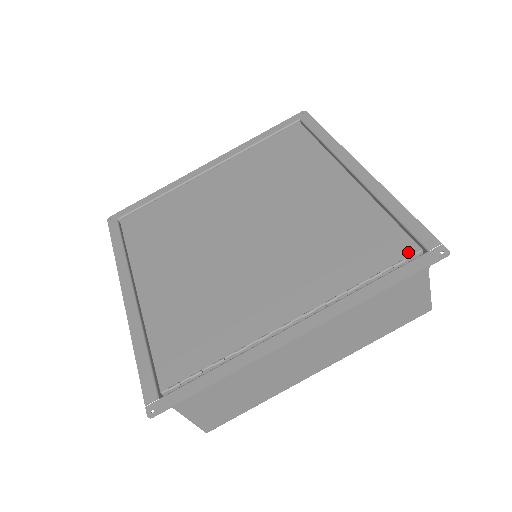
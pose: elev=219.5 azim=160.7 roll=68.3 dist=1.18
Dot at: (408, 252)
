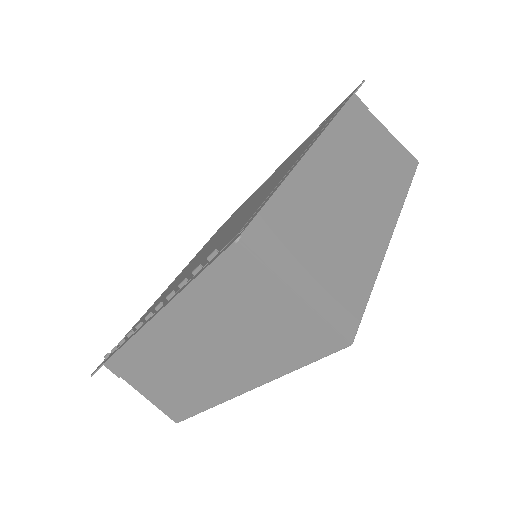
Dot at: (230, 240)
